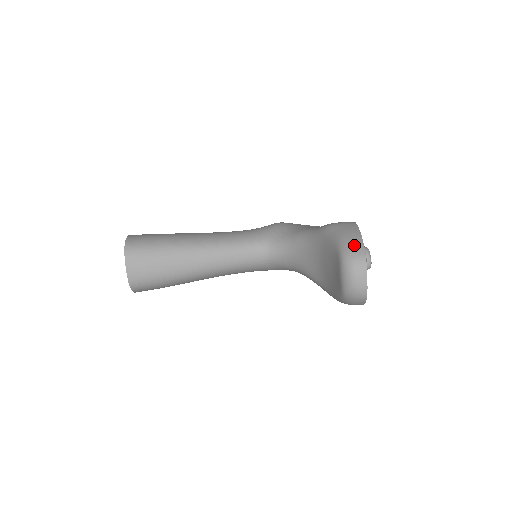
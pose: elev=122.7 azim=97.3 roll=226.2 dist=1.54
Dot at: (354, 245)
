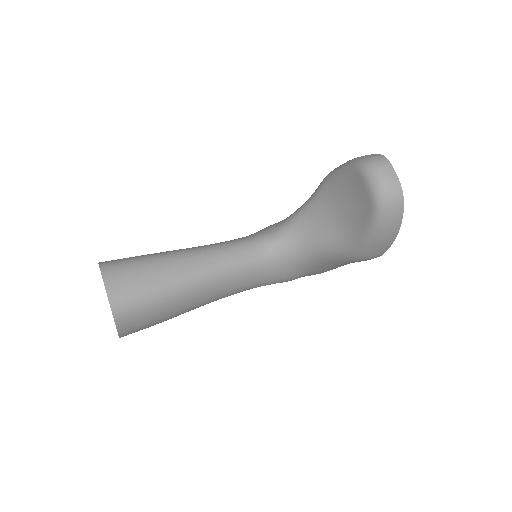
Dot at: (366, 155)
